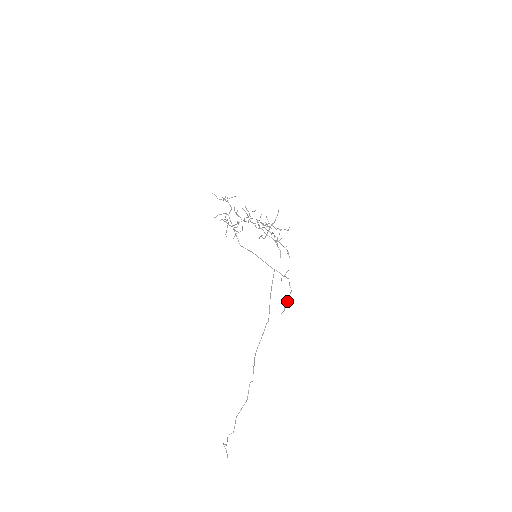
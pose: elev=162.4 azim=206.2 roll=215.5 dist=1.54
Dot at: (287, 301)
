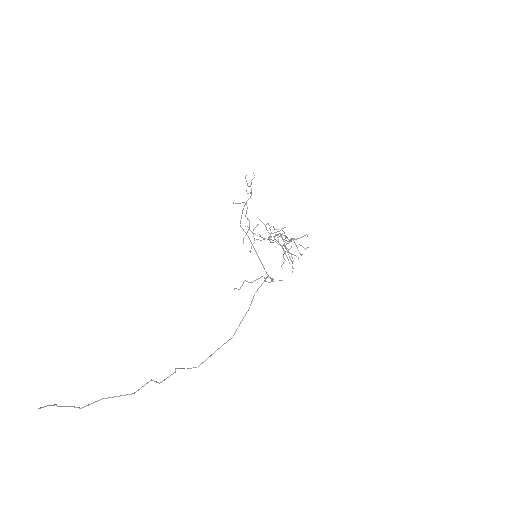
Dot at: (251, 282)
